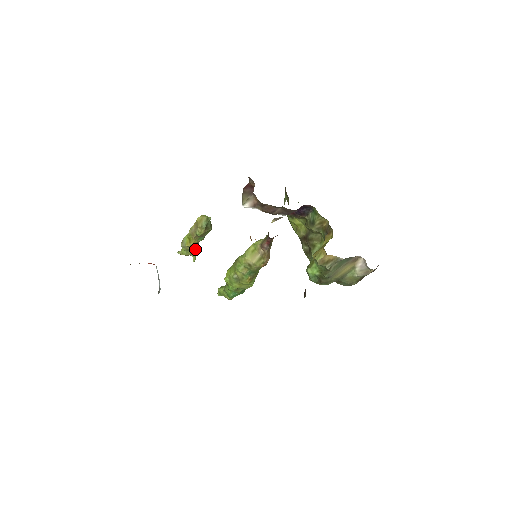
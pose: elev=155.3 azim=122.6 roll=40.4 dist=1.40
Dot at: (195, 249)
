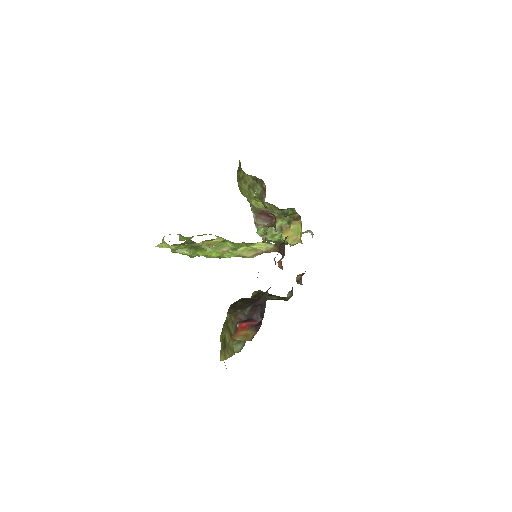
Dot at: occluded
